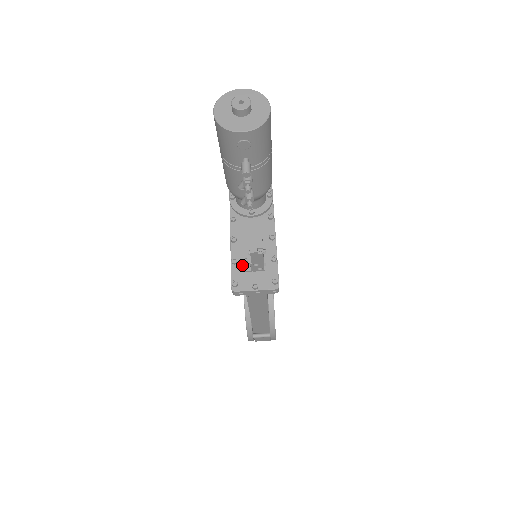
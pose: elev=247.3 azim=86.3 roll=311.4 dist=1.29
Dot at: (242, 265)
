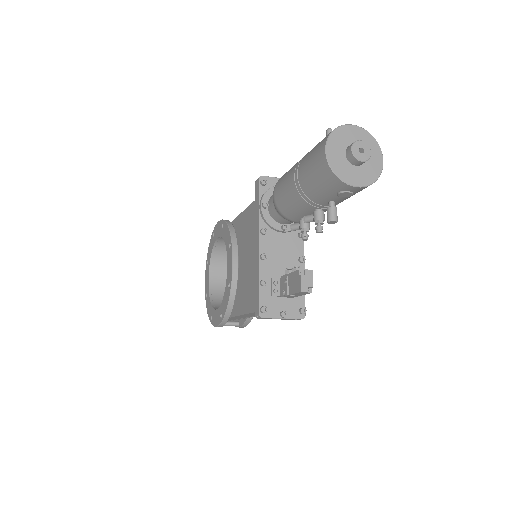
Dot at: (270, 288)
